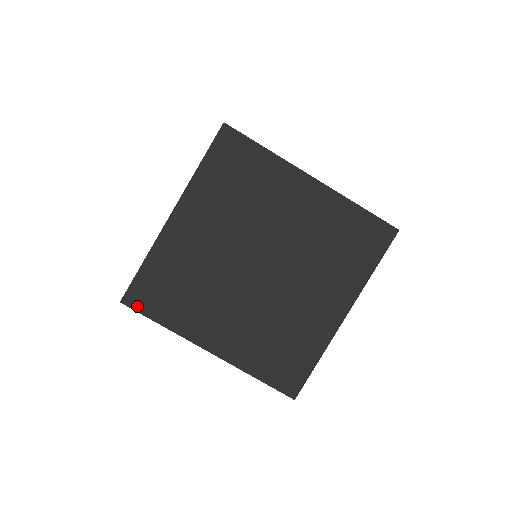
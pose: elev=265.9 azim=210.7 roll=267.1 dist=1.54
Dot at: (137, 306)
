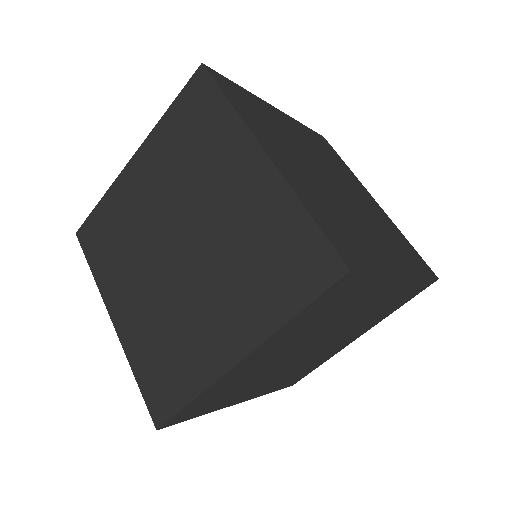
Dot at: (176, 422)
